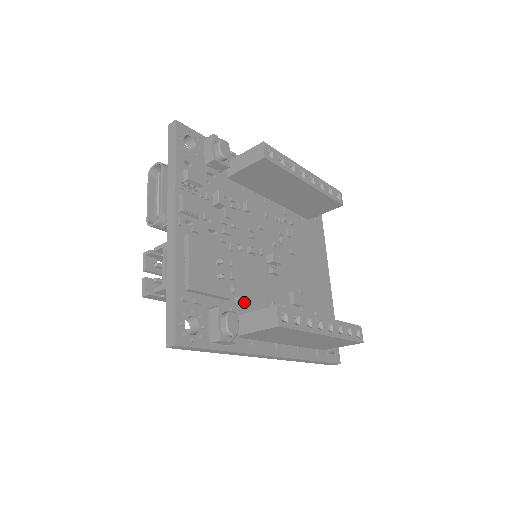
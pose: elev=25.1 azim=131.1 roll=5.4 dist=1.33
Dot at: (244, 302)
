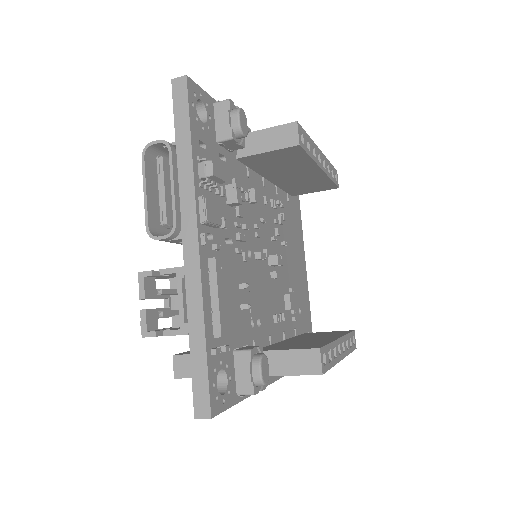
Dot at: (256, 325)
